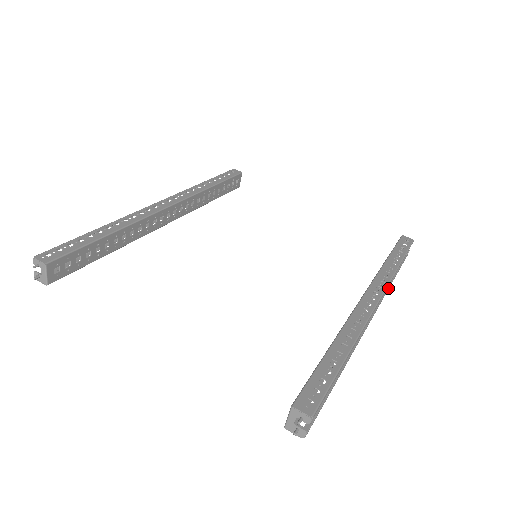
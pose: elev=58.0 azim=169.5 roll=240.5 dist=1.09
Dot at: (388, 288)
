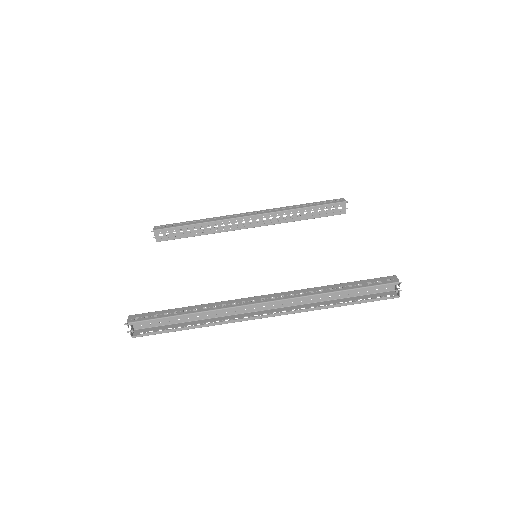
Dot at: (316, 307)
